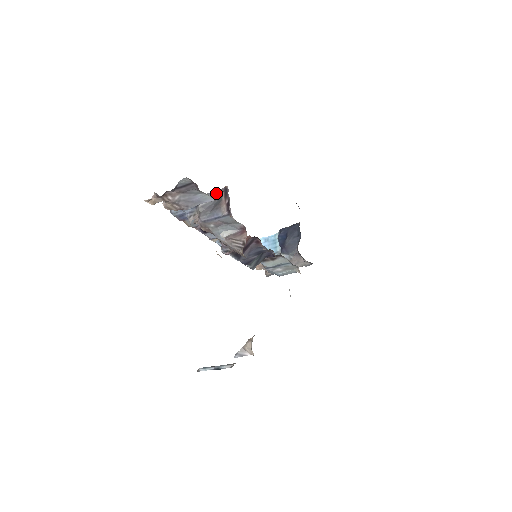
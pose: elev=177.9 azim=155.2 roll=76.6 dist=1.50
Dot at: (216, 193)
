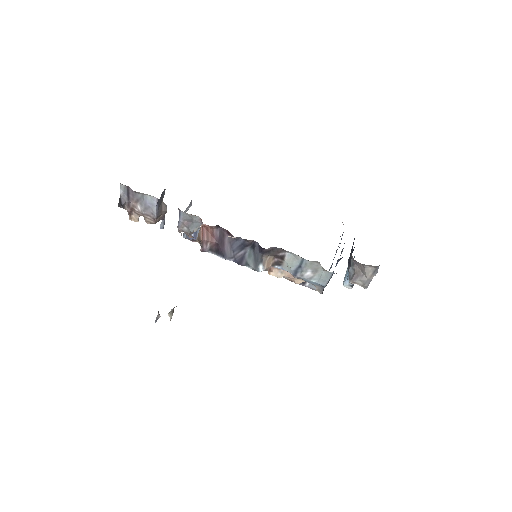
Dot at: (191, 203)
